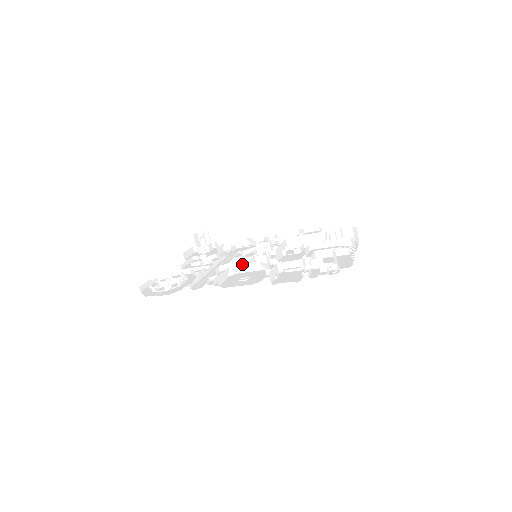
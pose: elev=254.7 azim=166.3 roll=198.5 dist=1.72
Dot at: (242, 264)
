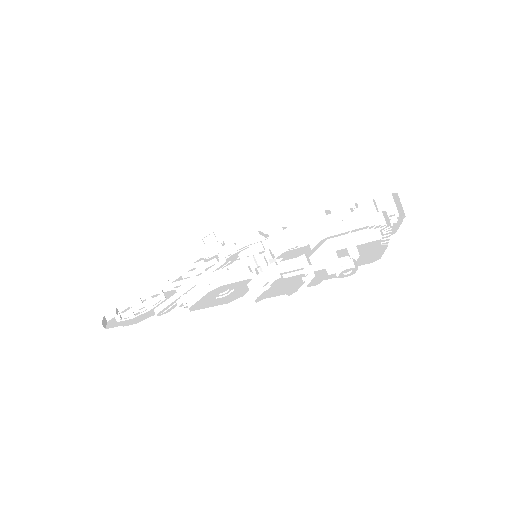
Dot at: (224, 271)
